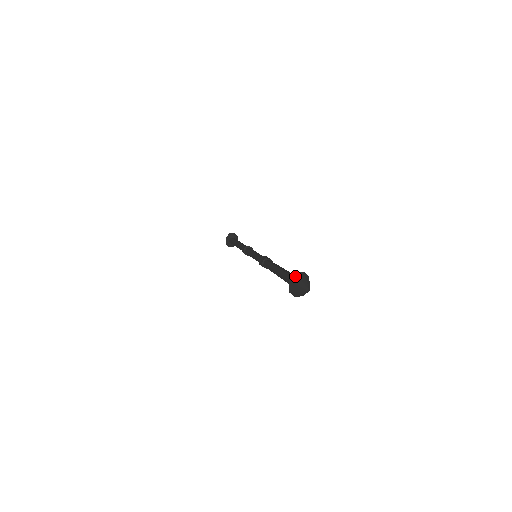
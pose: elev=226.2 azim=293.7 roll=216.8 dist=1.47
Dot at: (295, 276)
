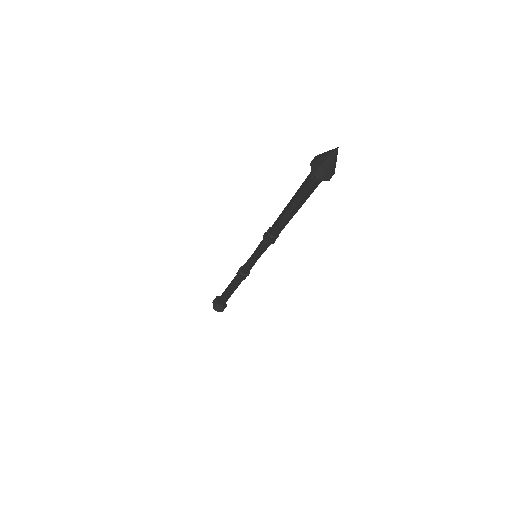
Dot at: (316, 156)
